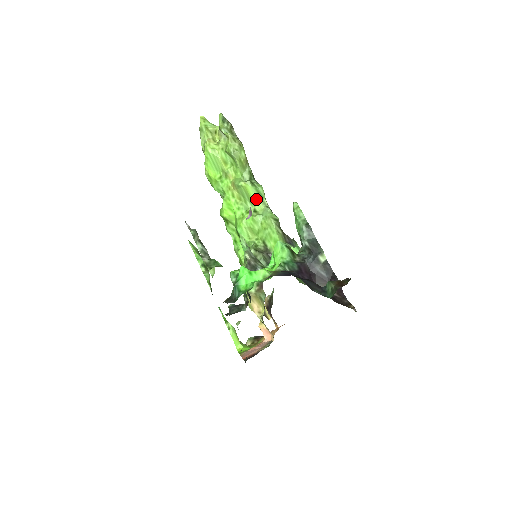
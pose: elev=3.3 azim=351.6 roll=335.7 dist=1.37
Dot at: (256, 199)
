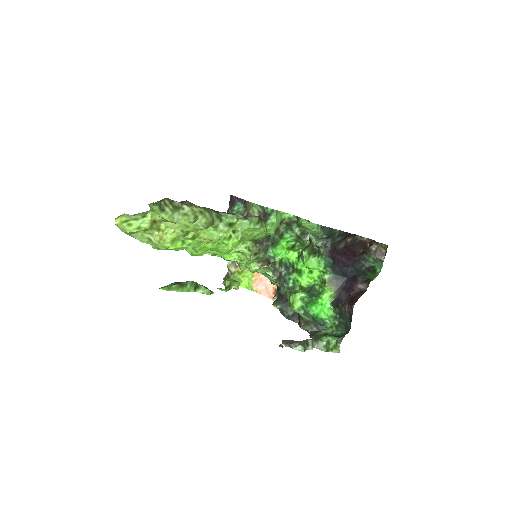
Dot at: occluded
